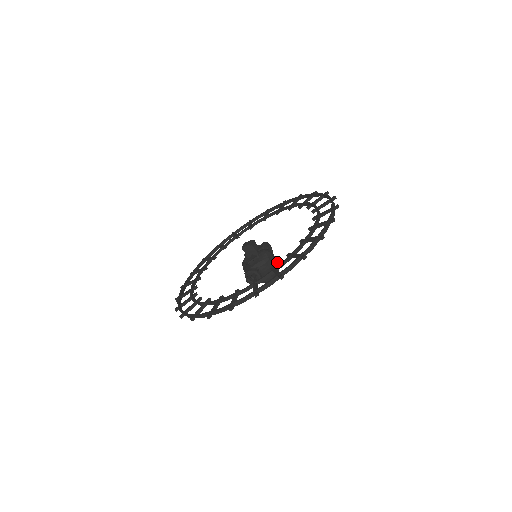
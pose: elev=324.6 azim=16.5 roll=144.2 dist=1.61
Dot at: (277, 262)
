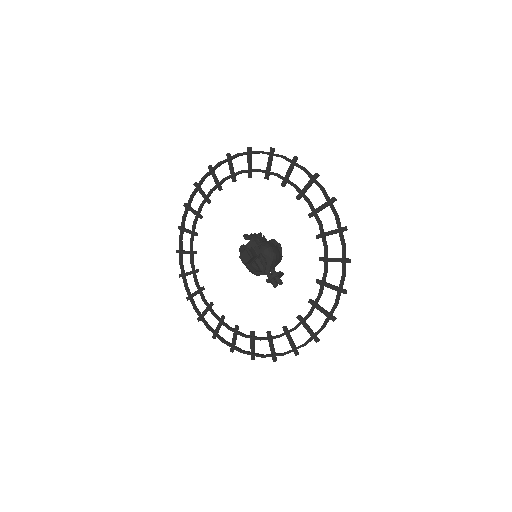
Dot at: (277, 245)
